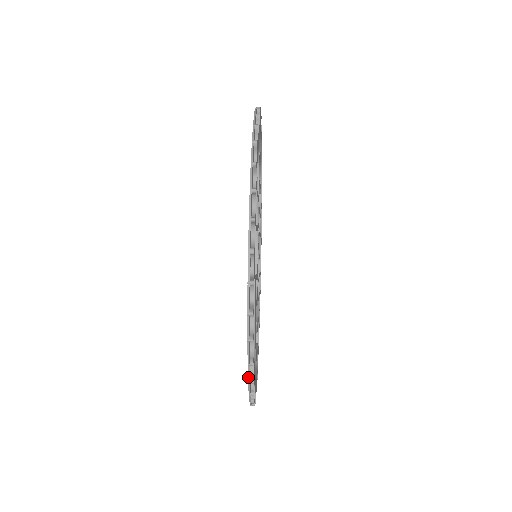
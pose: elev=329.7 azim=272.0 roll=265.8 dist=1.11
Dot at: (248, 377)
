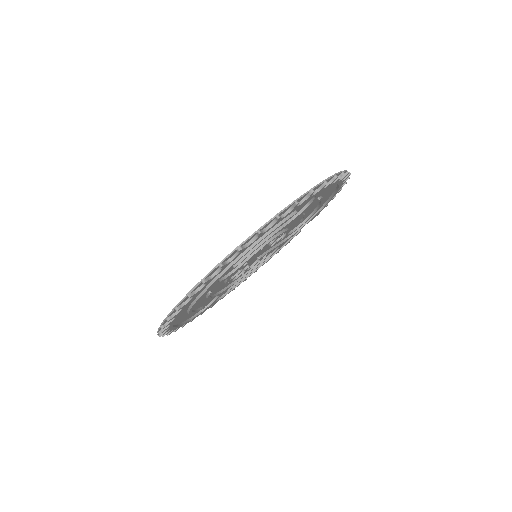
Dot at: (168, 315)
